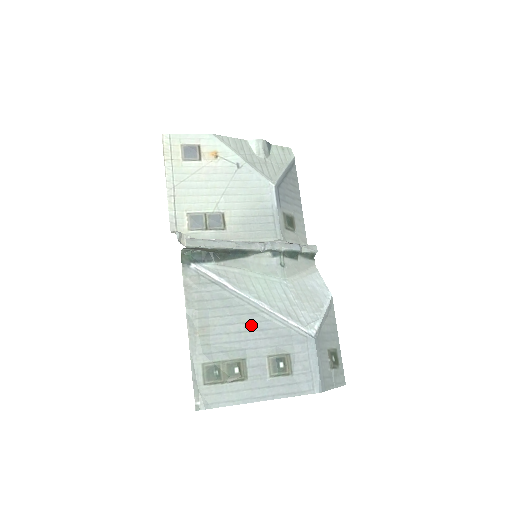
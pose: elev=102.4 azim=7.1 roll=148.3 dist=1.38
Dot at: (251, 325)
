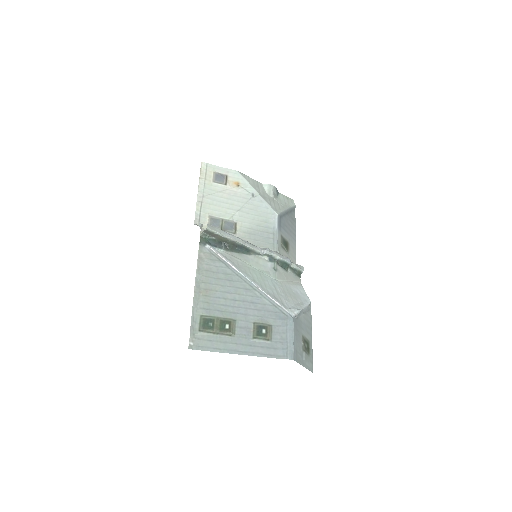
Dot at: (245, 297)
